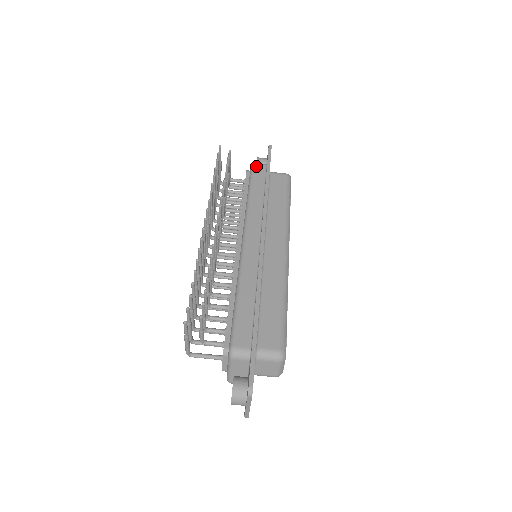
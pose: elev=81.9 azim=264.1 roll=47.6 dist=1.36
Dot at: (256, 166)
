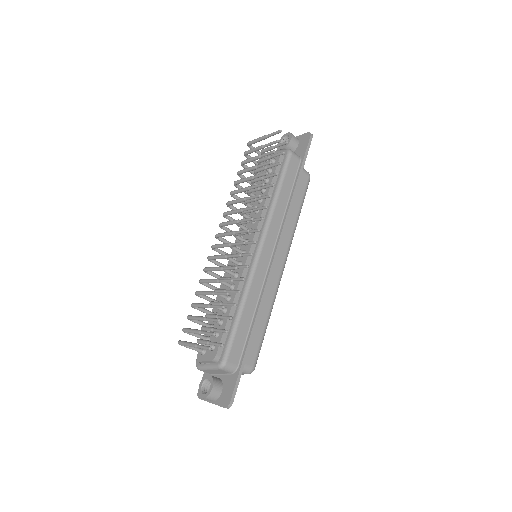
Dot at: (293, 157)
